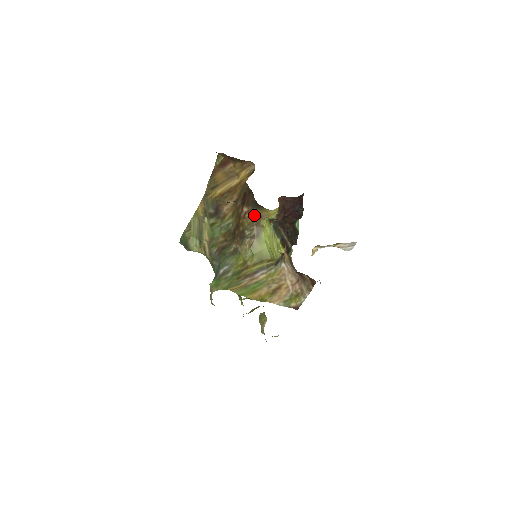
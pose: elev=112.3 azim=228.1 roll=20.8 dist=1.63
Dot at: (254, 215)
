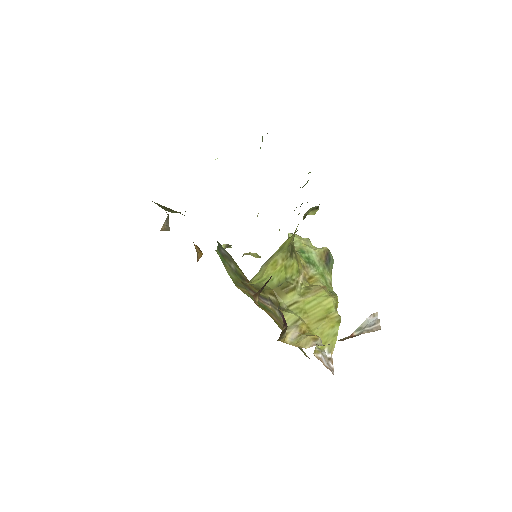
Dot at: occluded
